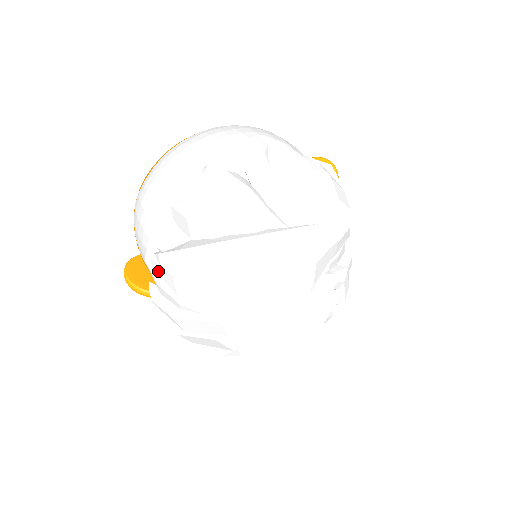
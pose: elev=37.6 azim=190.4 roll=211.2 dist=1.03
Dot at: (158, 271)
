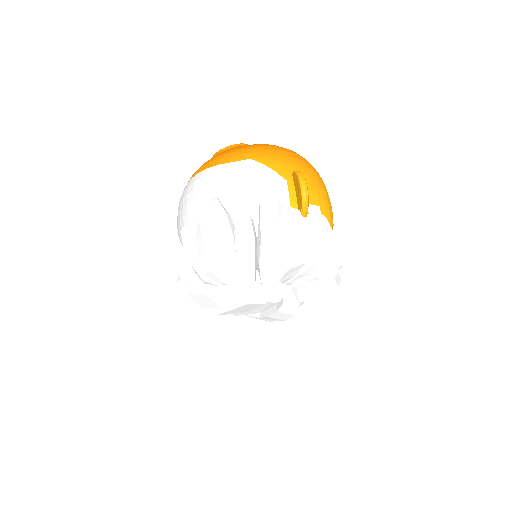
Dot at: occluded
